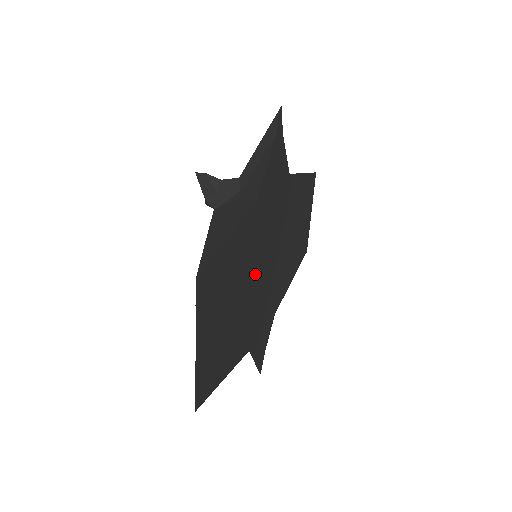
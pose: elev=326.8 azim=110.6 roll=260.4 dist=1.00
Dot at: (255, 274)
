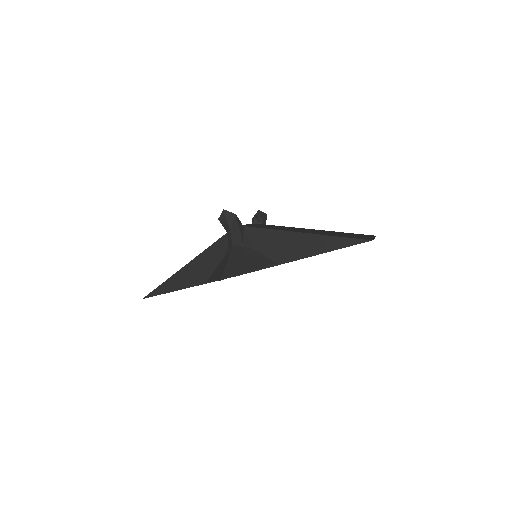
Dot at: occluded
